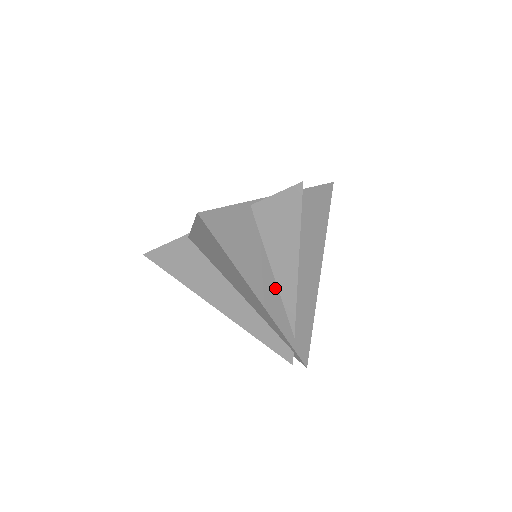
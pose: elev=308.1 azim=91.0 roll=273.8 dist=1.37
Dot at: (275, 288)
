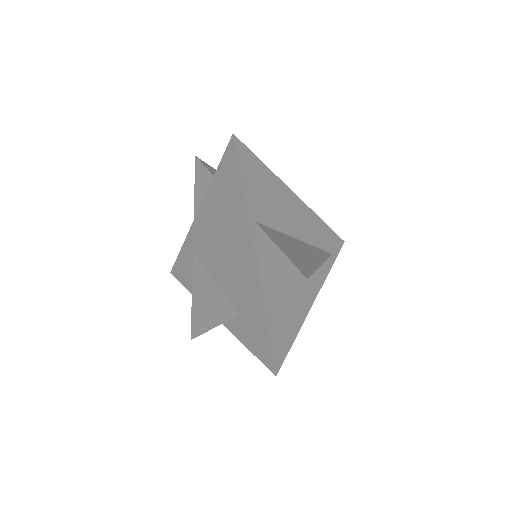
Dot at: occluded
